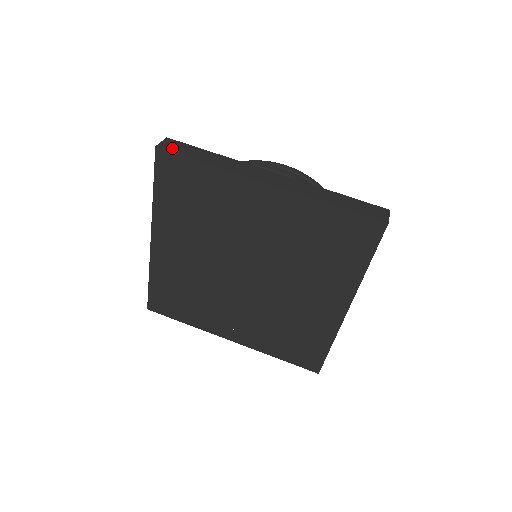
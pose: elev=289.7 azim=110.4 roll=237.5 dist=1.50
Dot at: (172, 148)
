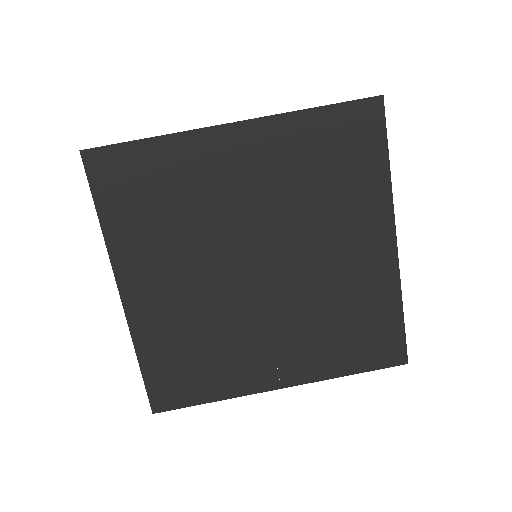
Dot at: (101, 146)
